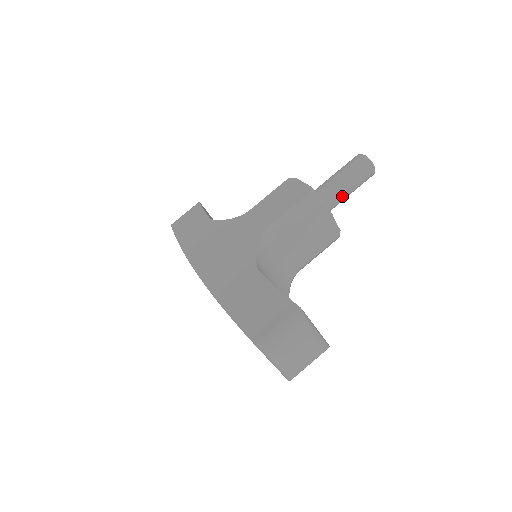
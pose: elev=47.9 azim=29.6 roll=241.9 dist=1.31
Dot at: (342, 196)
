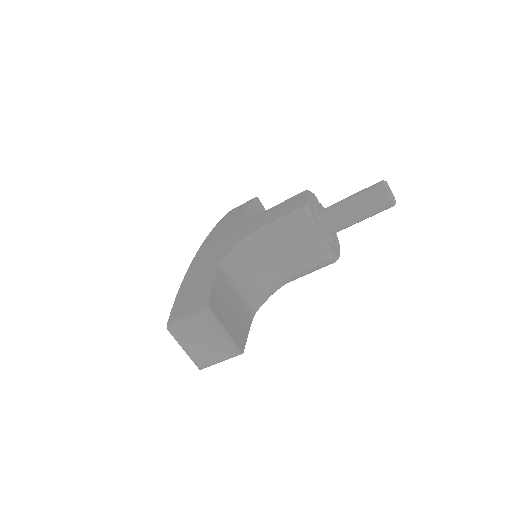
Dot at: (348, 220)
